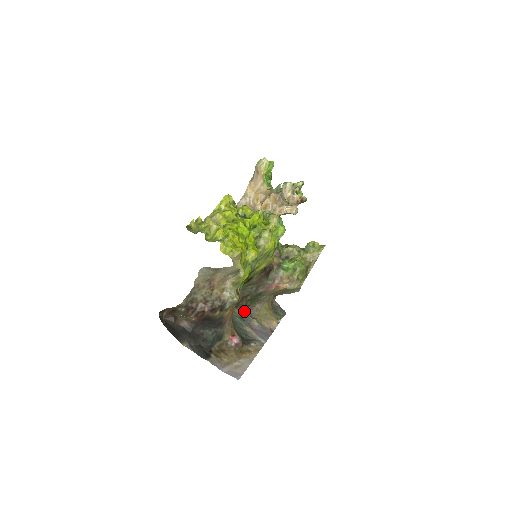
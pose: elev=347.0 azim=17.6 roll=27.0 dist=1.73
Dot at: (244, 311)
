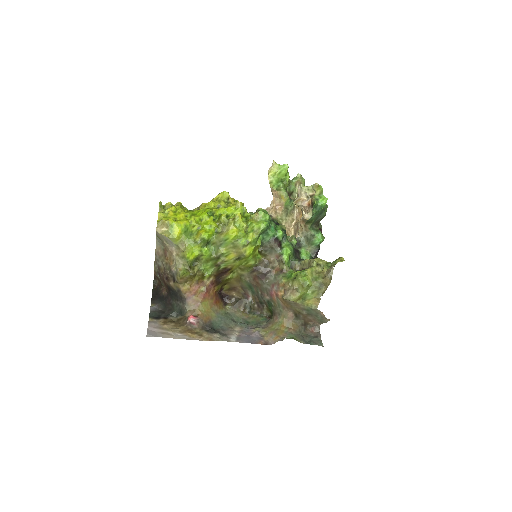
Dot at: (259, 320)
